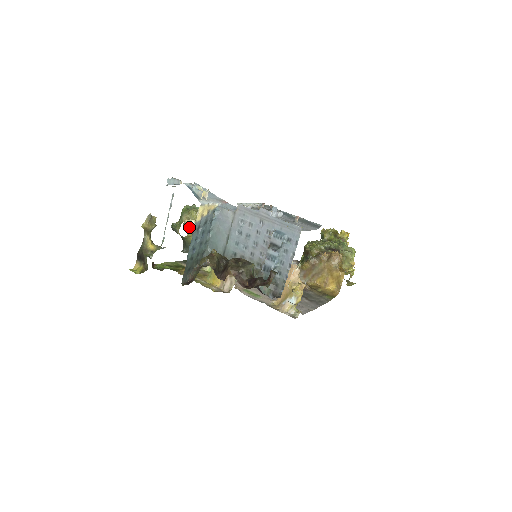
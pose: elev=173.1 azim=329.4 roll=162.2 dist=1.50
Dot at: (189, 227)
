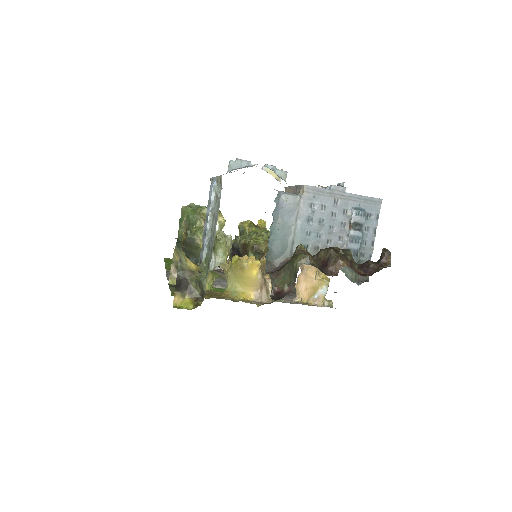
Dot at: occluded
